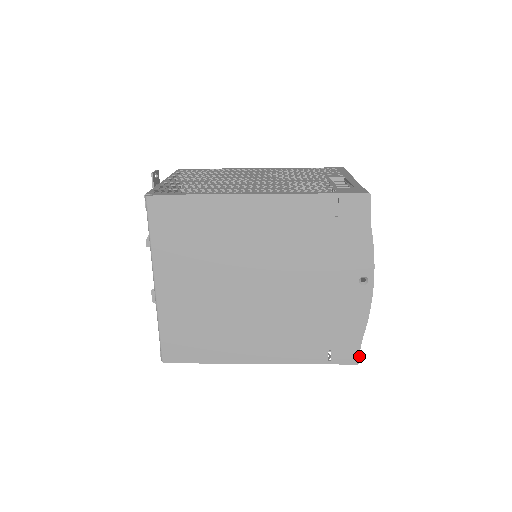
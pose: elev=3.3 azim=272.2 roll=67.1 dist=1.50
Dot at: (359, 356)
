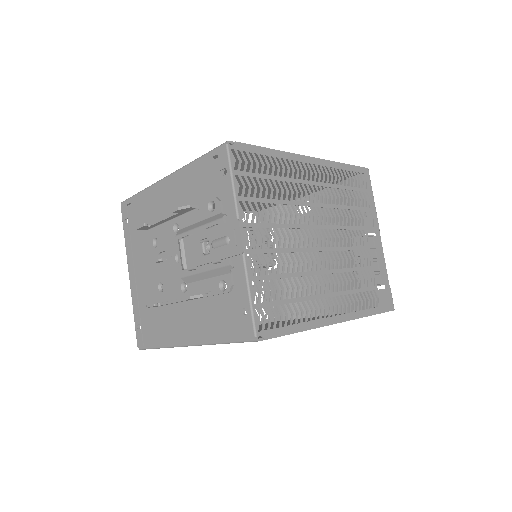
Dot at: occluded
